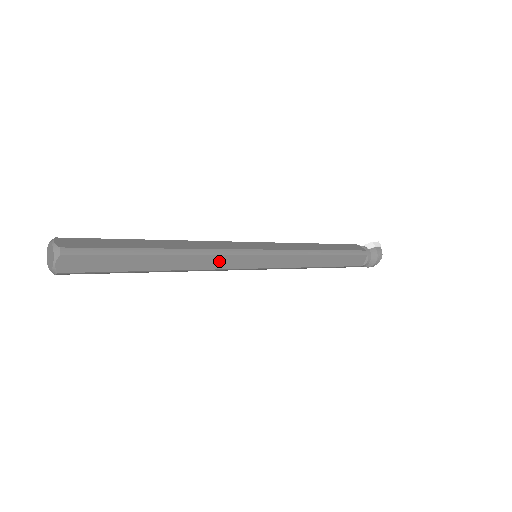
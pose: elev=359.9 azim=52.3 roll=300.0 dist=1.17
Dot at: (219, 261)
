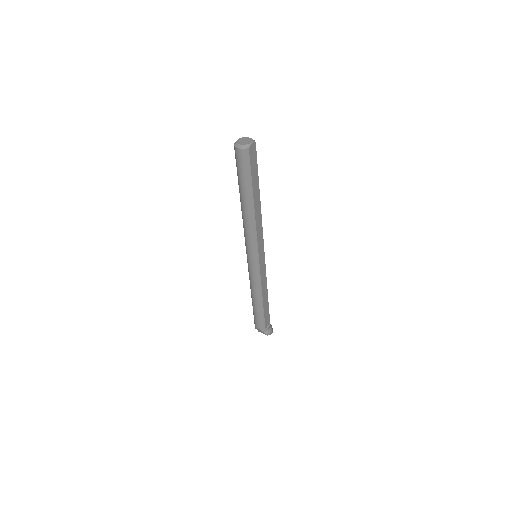
Dot at: (260, 232)
